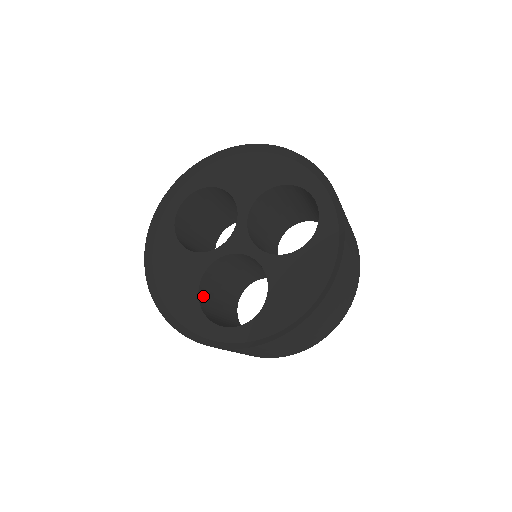
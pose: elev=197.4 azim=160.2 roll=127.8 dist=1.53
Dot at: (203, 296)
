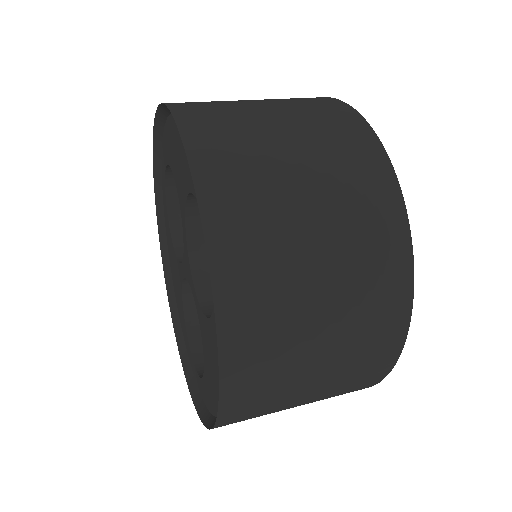
Dot at: occluded
